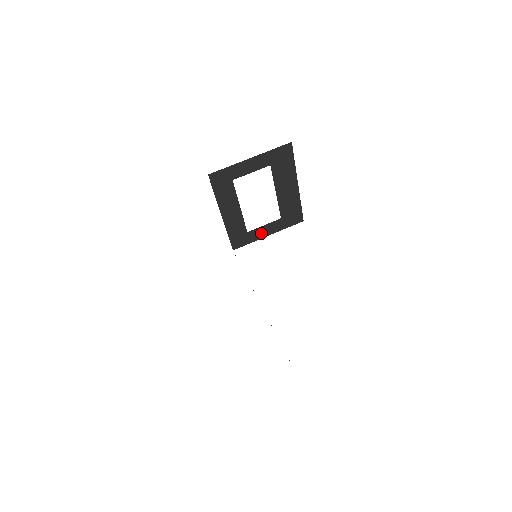
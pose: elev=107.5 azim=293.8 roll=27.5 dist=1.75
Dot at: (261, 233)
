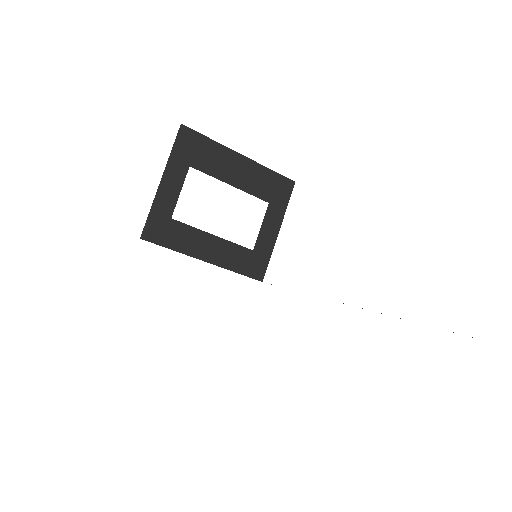
Dot at: (268, 237)
